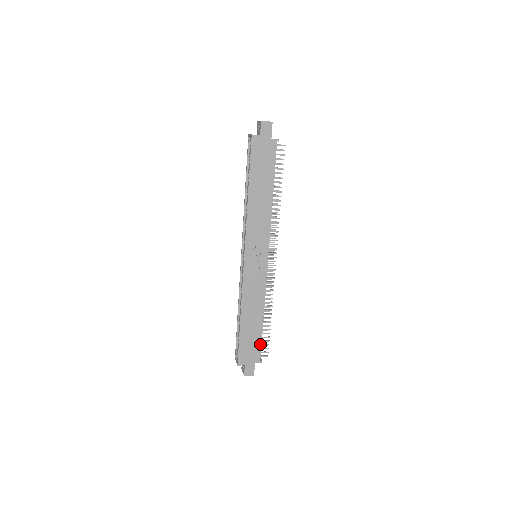
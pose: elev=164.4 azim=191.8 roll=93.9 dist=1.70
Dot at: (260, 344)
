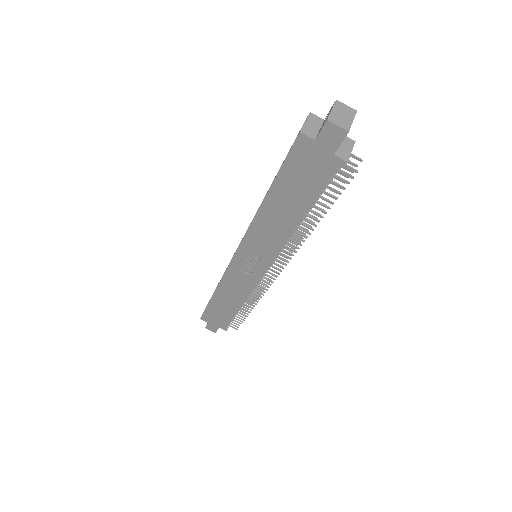
Dot at: (229, 320)
